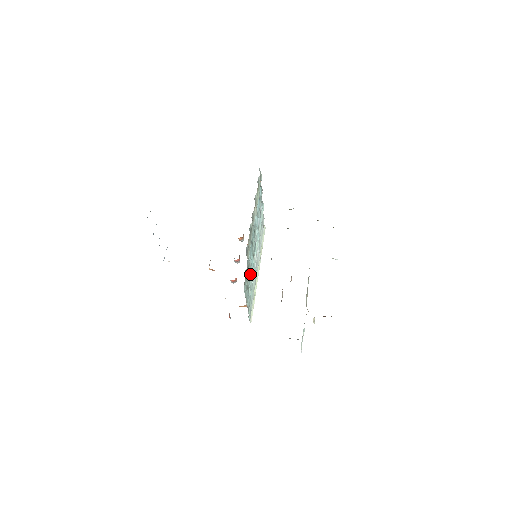
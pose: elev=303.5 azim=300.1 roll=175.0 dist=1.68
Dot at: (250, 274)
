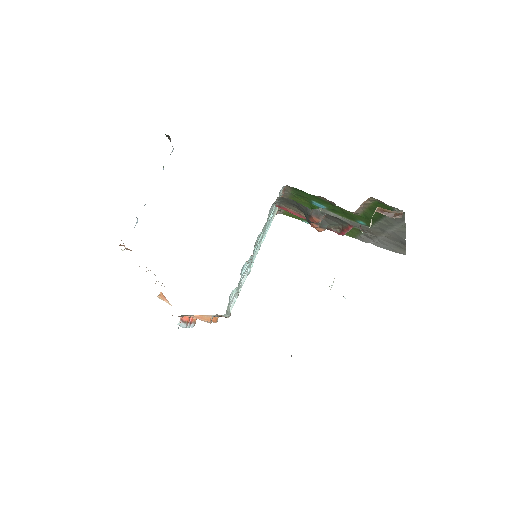
Dot at: occluded
